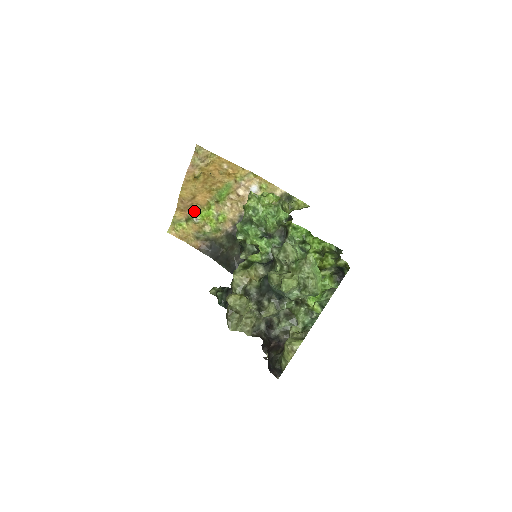
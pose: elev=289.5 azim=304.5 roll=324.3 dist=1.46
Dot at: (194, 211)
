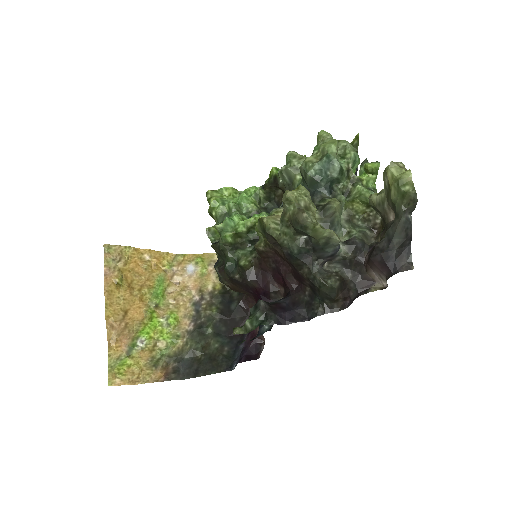
Dot at: (133, 334)
